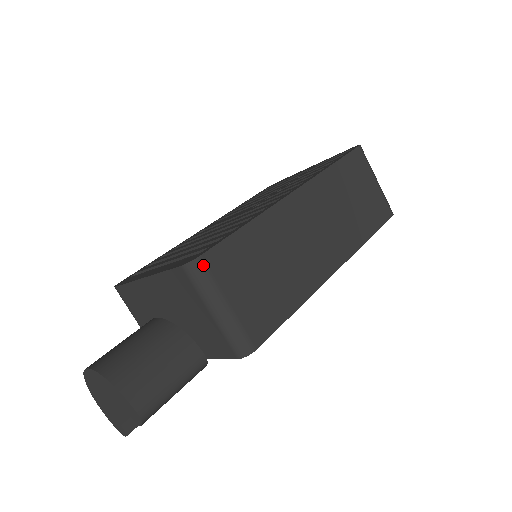
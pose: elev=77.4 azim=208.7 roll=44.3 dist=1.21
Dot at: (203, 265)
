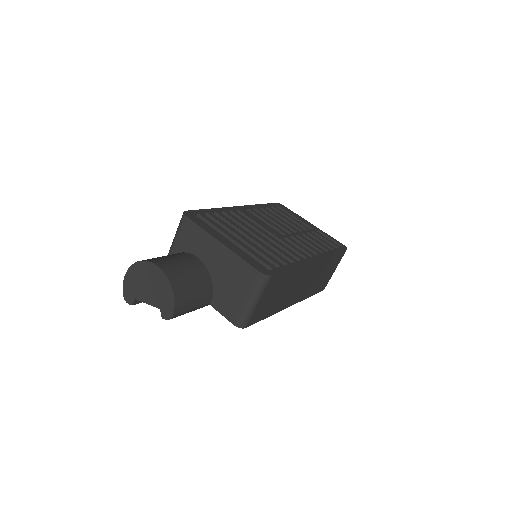
Dot at: (268, 280)
